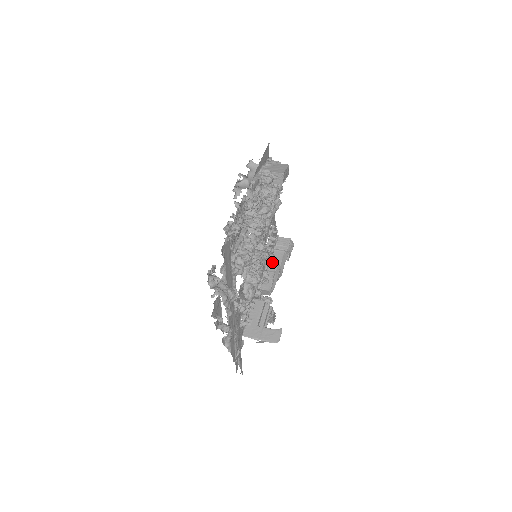
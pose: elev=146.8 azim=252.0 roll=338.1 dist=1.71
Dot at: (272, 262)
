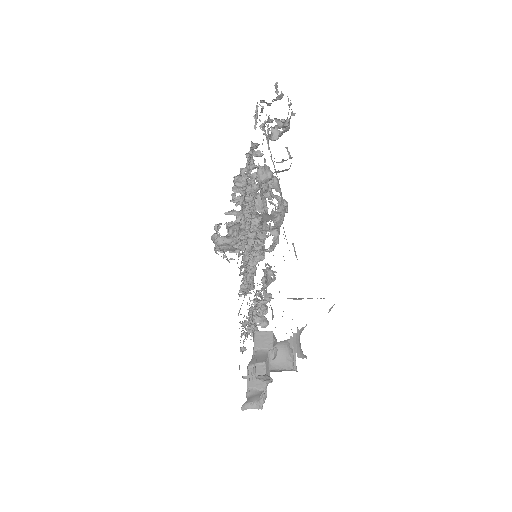
Dot at: occluded
